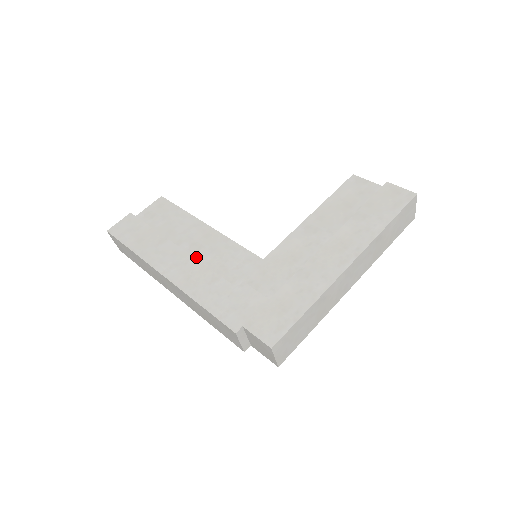
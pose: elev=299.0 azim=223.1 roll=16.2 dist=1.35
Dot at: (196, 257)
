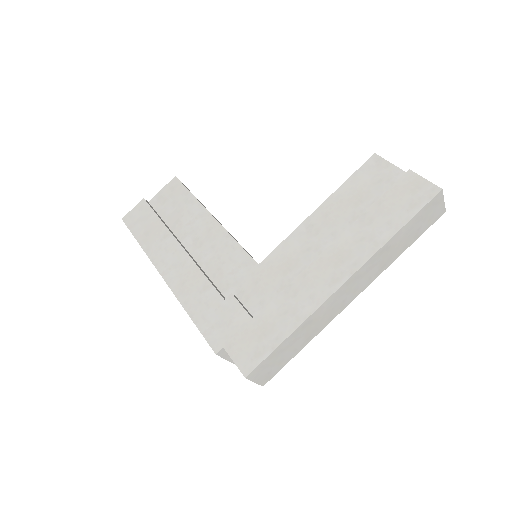
Dot at: (196, 255)
